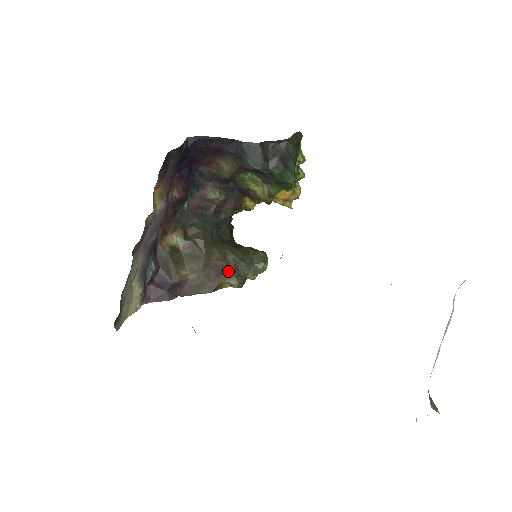
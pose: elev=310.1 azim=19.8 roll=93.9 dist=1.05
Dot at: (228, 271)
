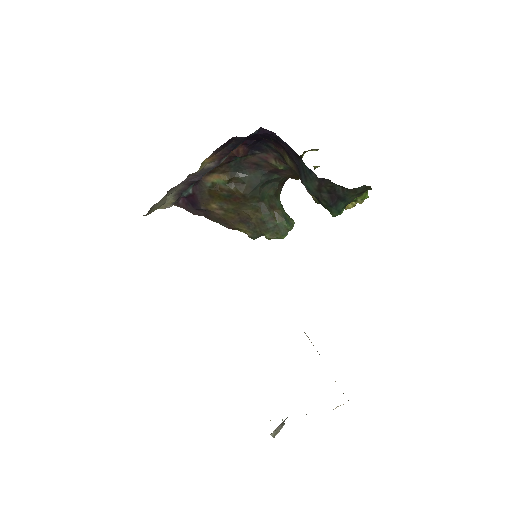
Dot at: (250, 224)
